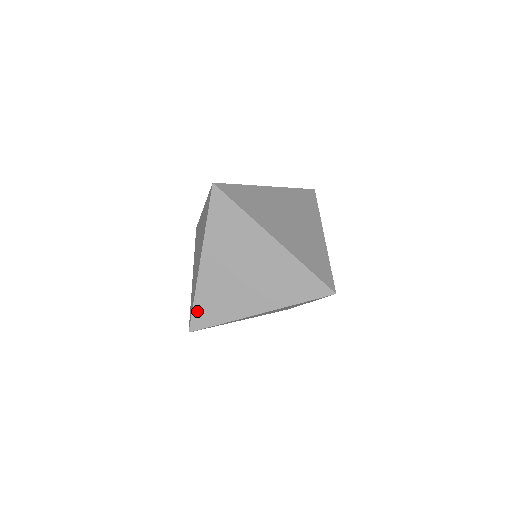
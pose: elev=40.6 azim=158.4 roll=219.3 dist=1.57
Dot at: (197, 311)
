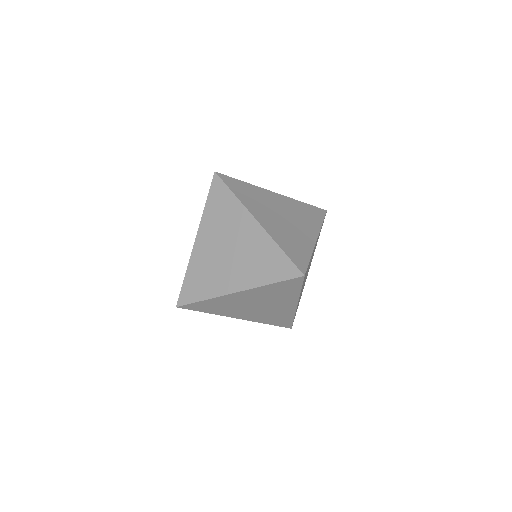
Dot at: (186, 286)
